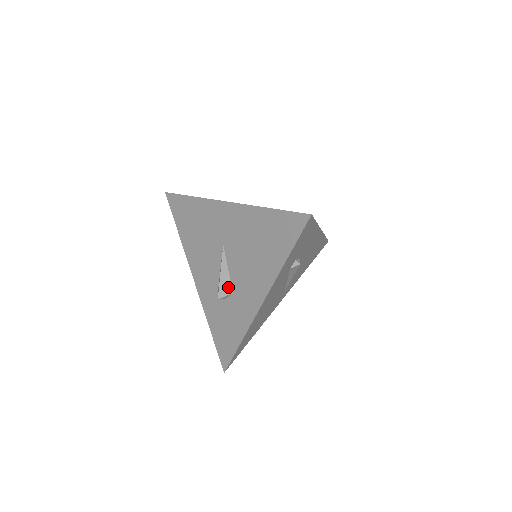
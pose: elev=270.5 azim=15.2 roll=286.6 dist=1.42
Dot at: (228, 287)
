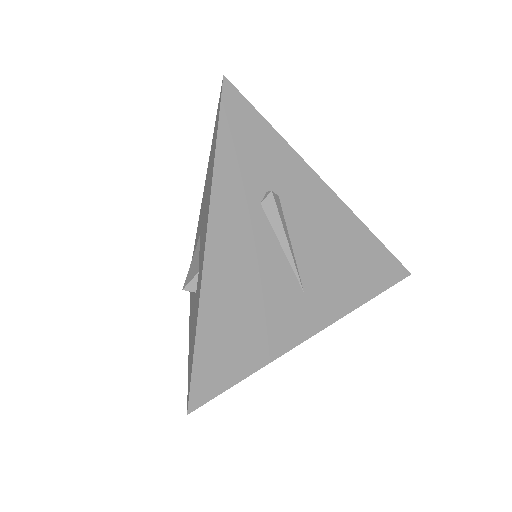
Dot at: (195, 269)
